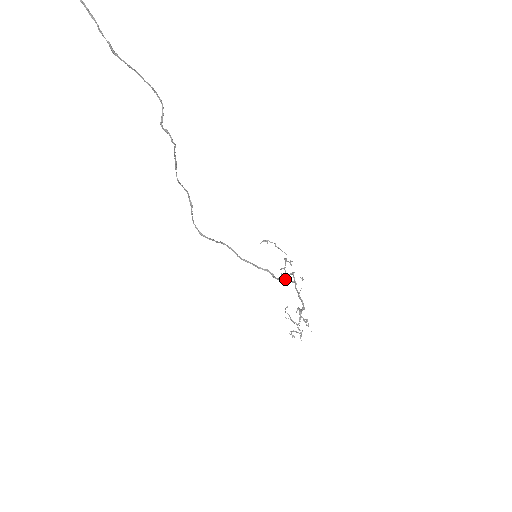
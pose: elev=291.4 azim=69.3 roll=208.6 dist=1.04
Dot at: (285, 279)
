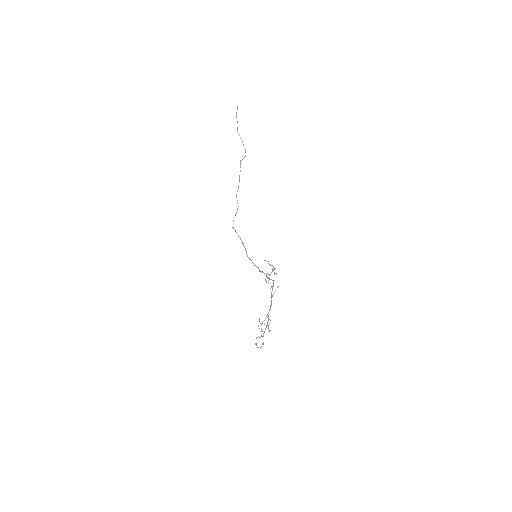
Dot at: occluded
